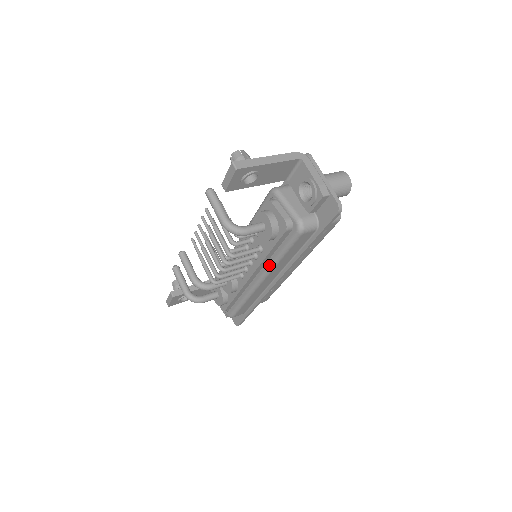
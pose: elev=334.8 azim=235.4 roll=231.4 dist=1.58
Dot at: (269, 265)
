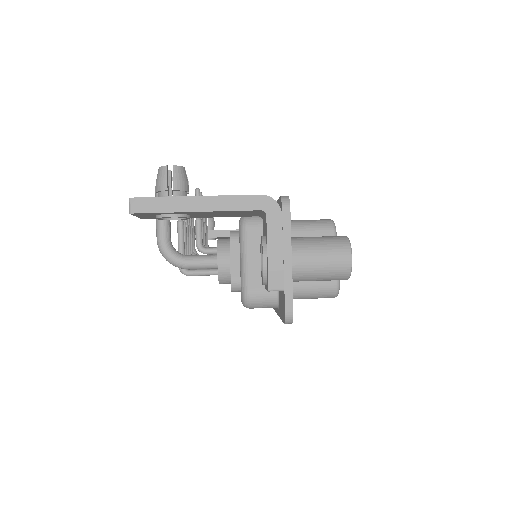
Dot at: occluded
